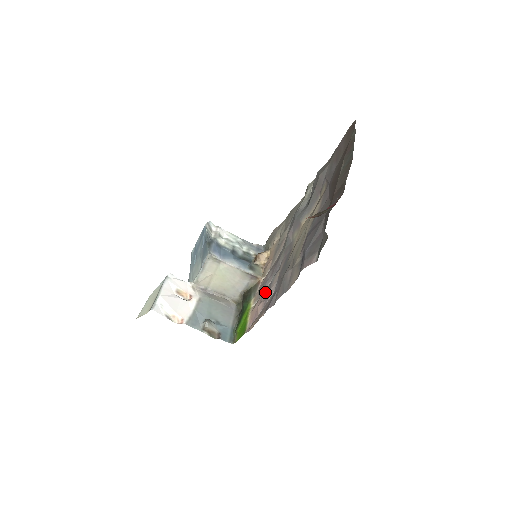
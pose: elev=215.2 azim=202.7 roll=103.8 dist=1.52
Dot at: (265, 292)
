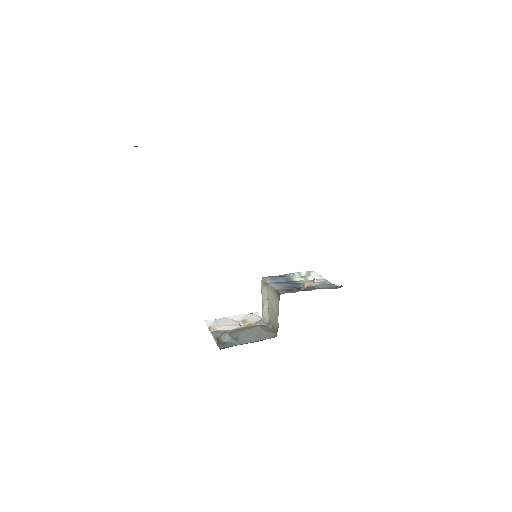
Dot at: occluded
